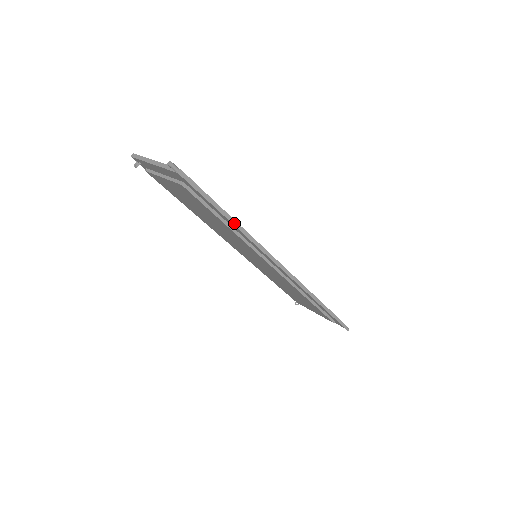
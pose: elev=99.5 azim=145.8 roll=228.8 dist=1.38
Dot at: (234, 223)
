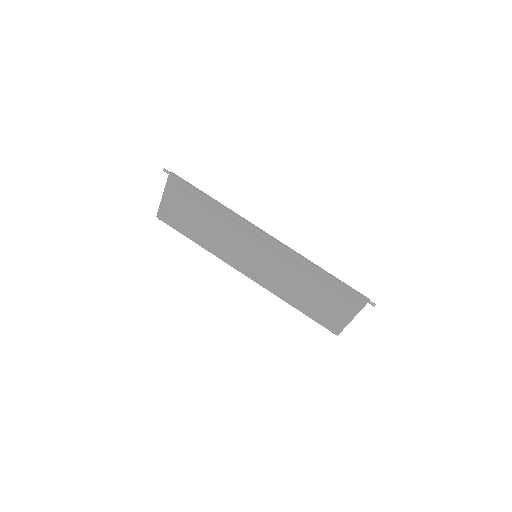
Dot at: (215, 201)
